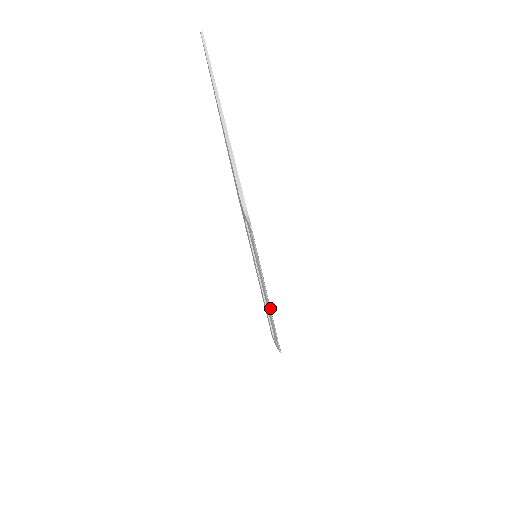
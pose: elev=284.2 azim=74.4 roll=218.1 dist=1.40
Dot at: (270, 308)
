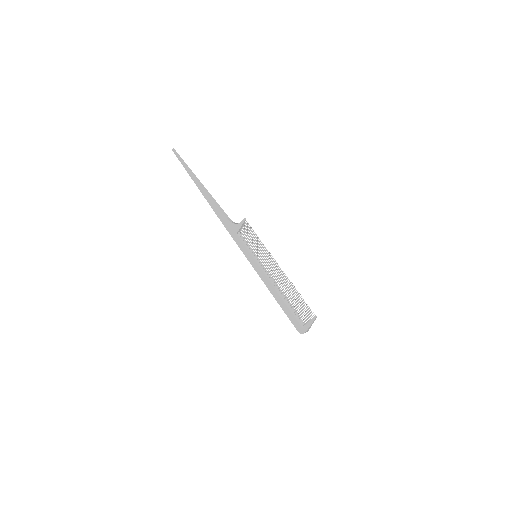
Dot at: (287, 277)
